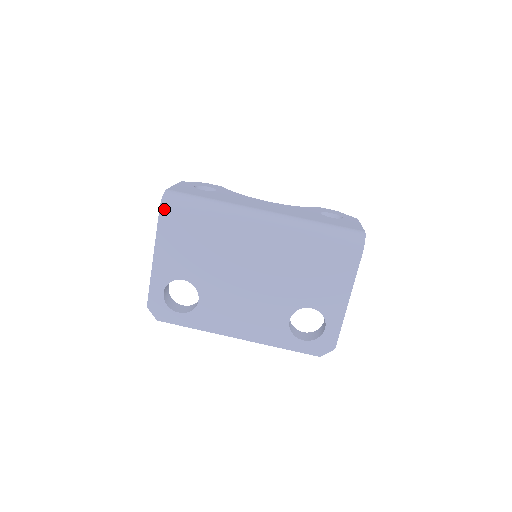
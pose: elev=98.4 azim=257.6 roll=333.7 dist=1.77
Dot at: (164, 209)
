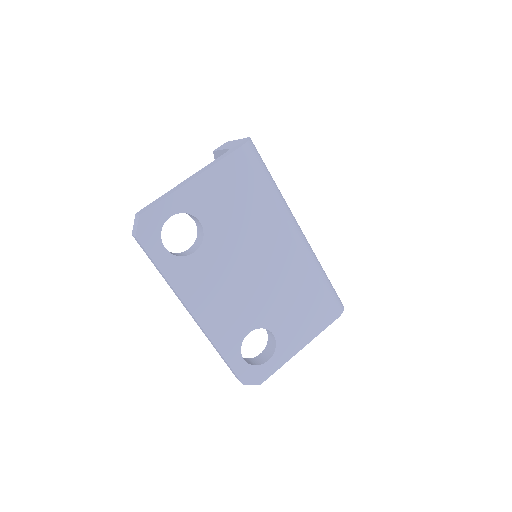
Dot at: (245, 150)
